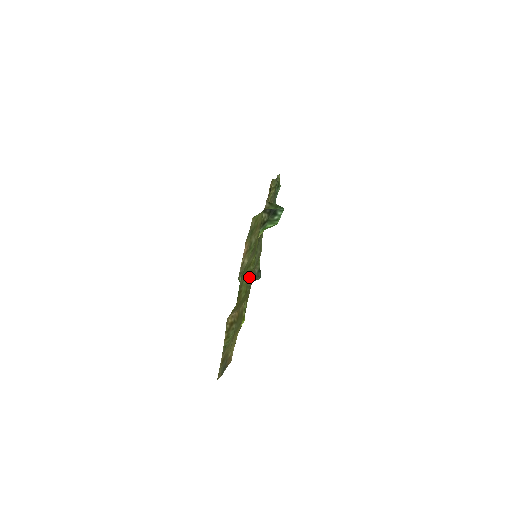
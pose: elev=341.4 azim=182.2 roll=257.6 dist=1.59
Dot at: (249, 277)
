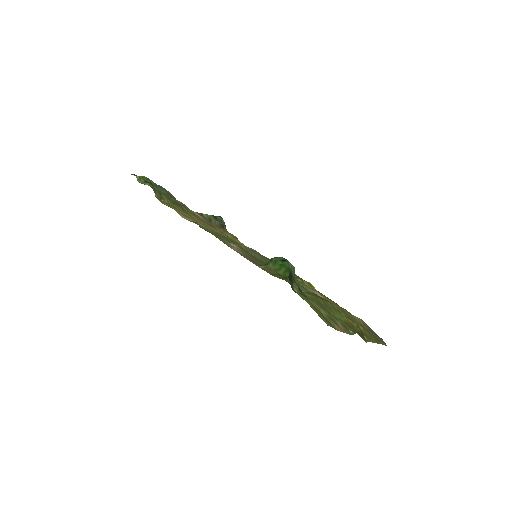
Dot at: (328, 306)
